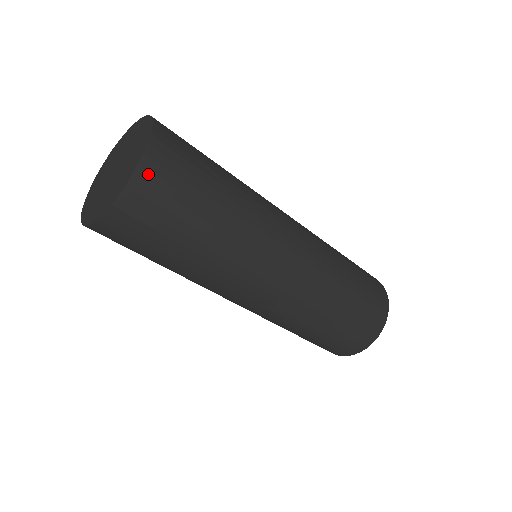
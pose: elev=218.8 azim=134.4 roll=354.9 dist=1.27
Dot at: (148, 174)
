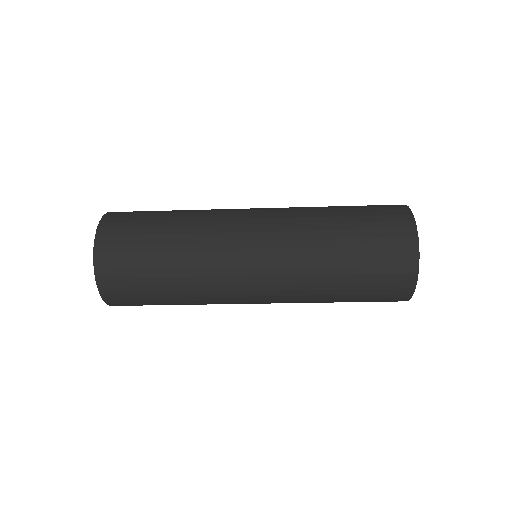
Dot at: (107, 288)
